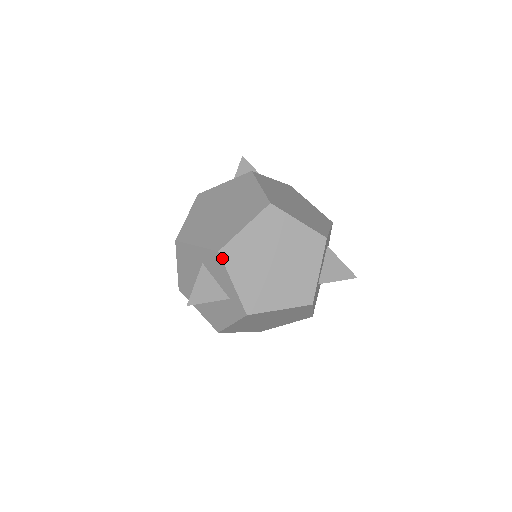
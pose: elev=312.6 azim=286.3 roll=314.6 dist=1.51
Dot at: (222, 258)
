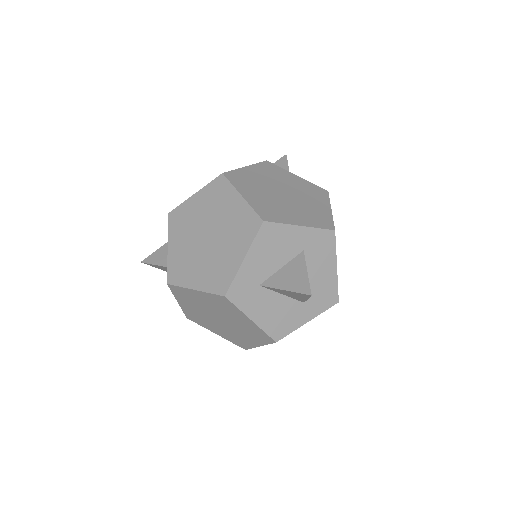
Dot at: (169, 220)
